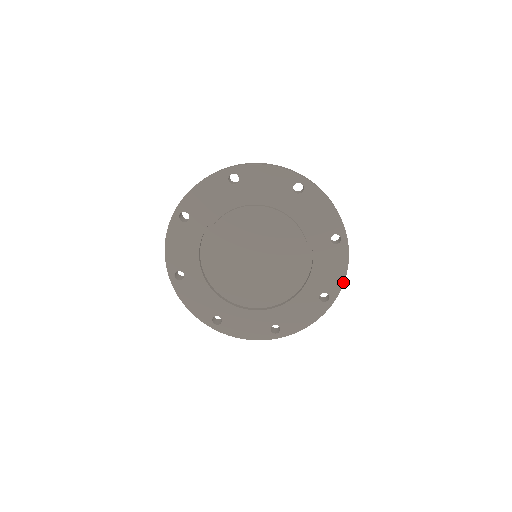
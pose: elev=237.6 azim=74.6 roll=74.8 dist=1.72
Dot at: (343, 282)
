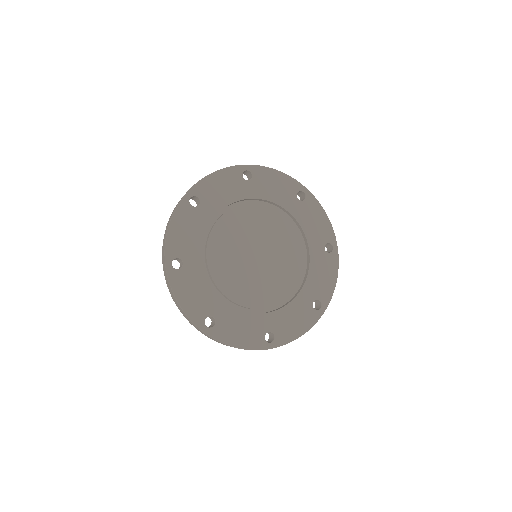
Dot at: (292, 340)
